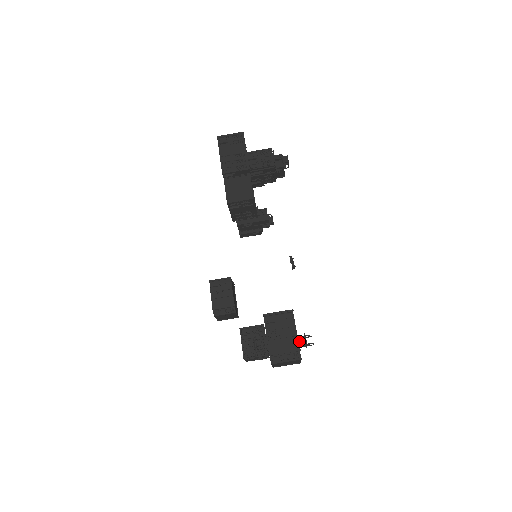
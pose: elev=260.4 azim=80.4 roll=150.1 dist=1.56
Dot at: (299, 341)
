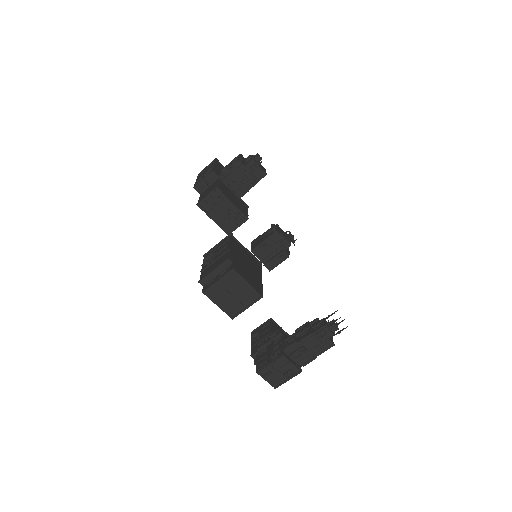
Dot at: (321, 324)
